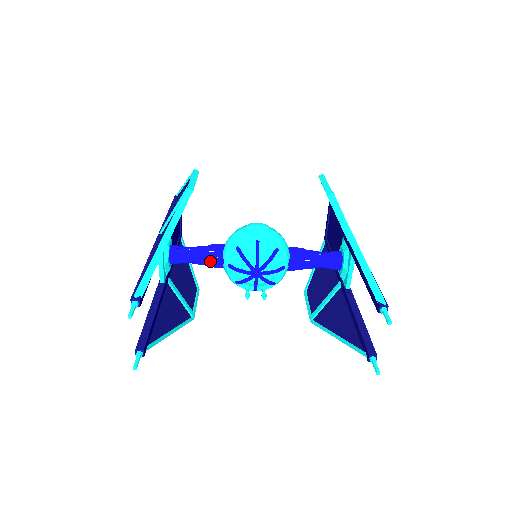
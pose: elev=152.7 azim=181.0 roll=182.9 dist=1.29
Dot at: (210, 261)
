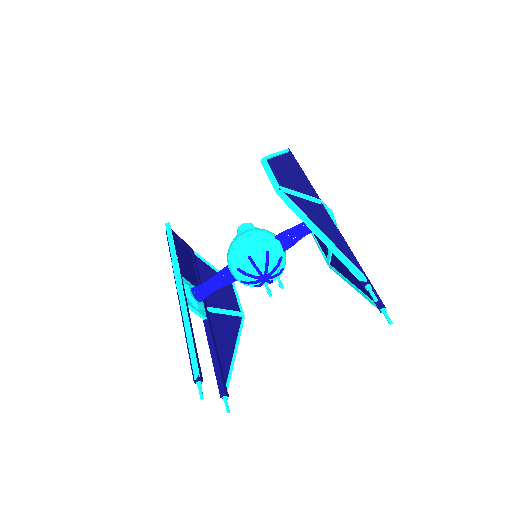
Dot at: (226, 285)
